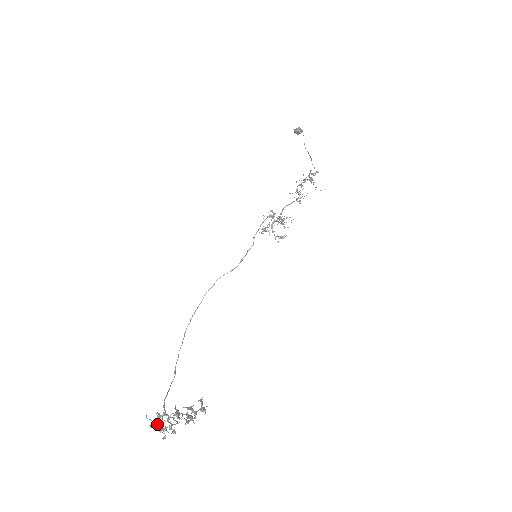
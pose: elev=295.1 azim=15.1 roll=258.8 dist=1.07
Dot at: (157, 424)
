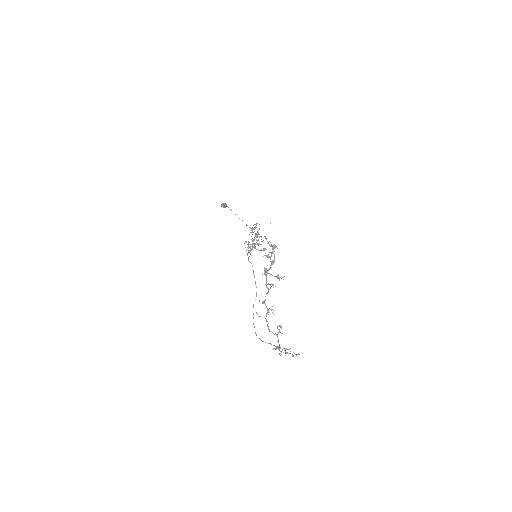
Dot at: (268, 312)
